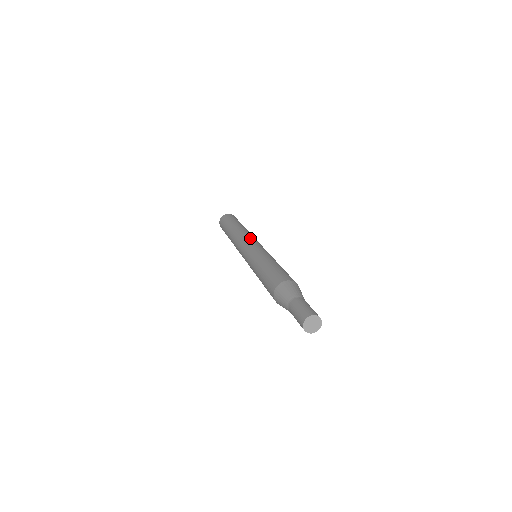
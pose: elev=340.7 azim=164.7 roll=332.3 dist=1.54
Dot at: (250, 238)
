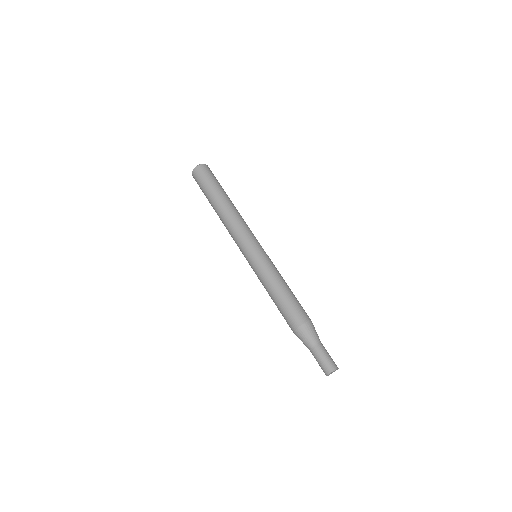
Dot at: (248, 234)
